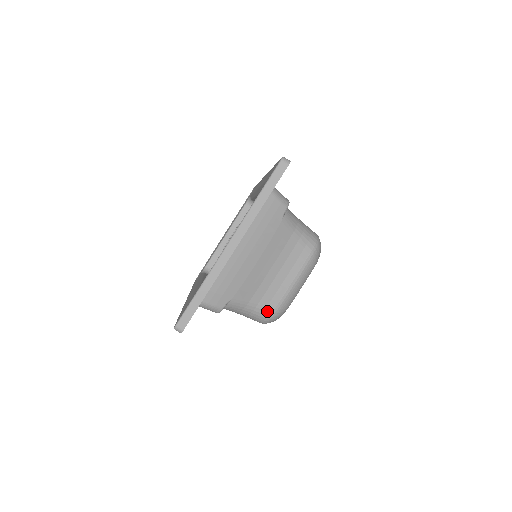
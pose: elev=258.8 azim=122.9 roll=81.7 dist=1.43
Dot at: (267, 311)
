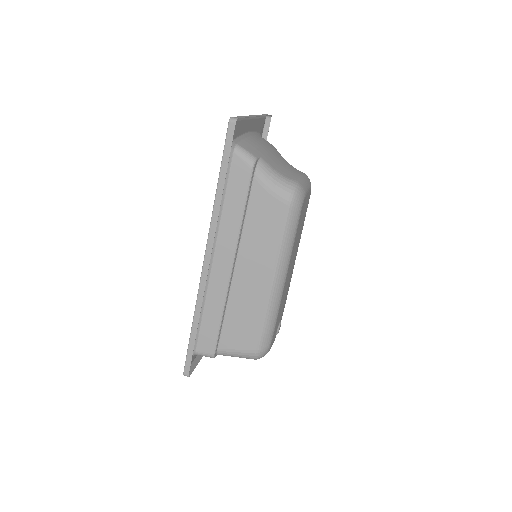
Dot at: (291, 180)
